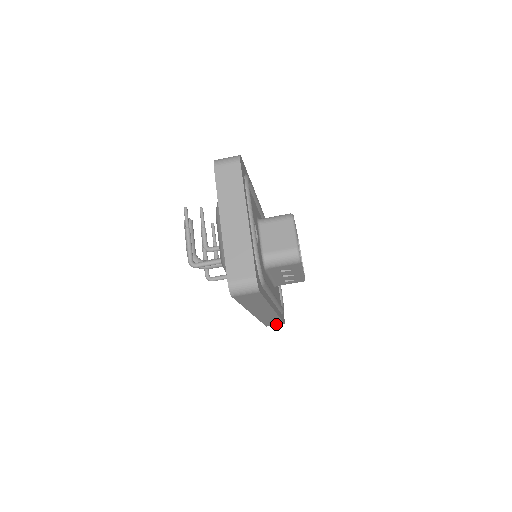
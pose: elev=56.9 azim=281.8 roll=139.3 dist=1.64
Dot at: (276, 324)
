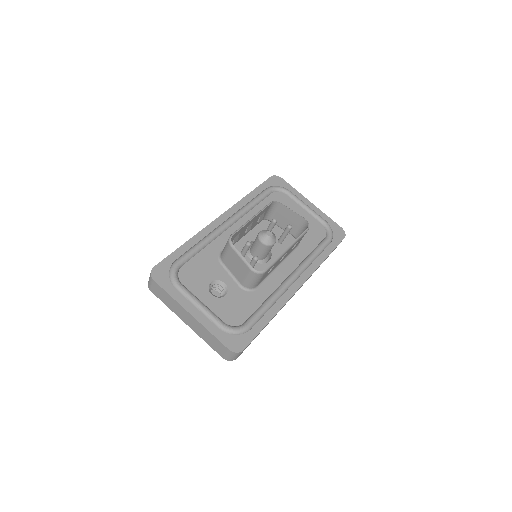
Dot at: occluded
